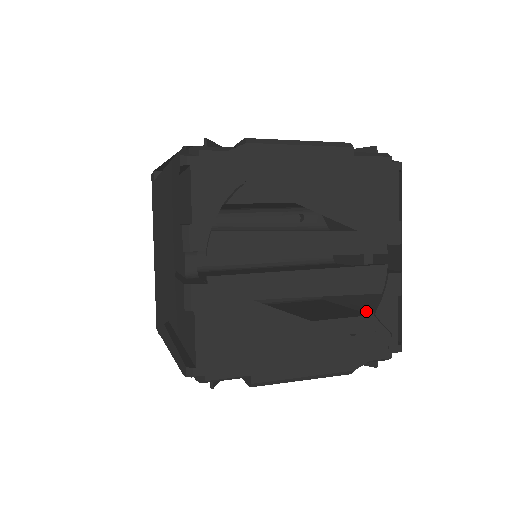
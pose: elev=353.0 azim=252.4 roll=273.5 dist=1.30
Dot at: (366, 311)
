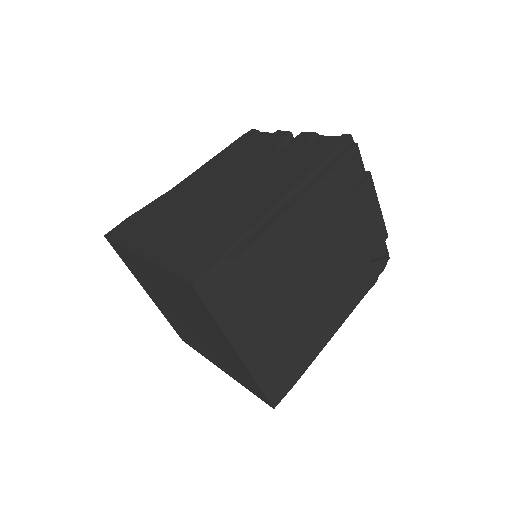
Dot at: occluded
